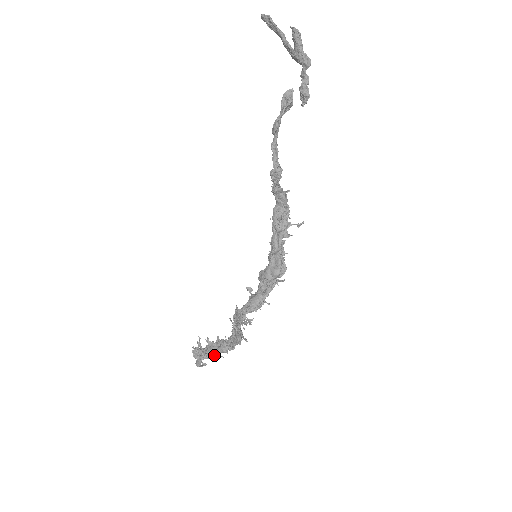
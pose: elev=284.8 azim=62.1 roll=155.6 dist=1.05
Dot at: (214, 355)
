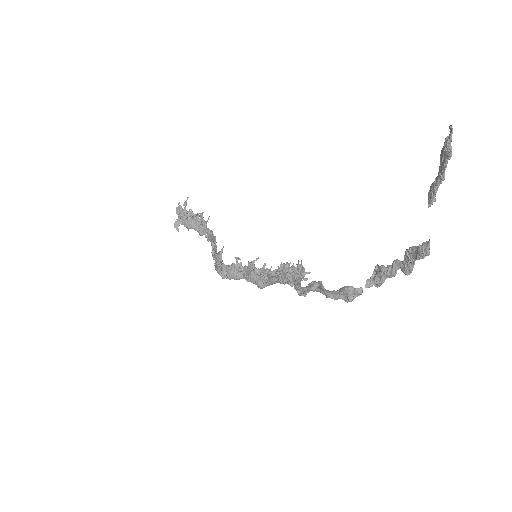
Dot at: occluded
